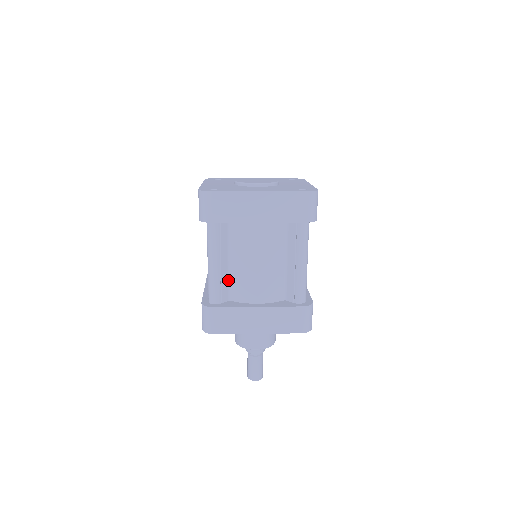
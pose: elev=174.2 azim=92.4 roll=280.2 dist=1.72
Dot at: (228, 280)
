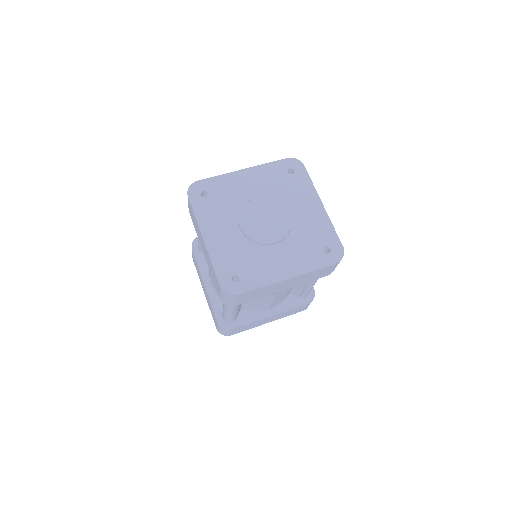
Dot at: (241, 304)
